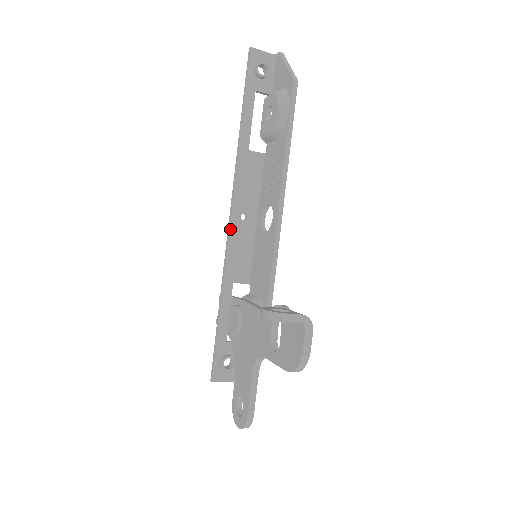
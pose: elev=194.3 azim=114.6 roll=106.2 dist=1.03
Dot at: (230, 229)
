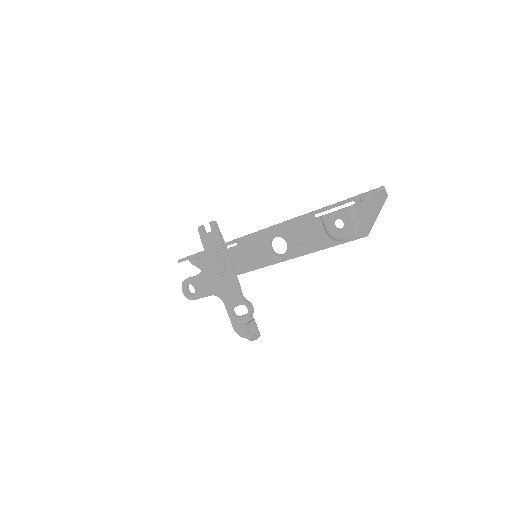
Dot at: occluded
